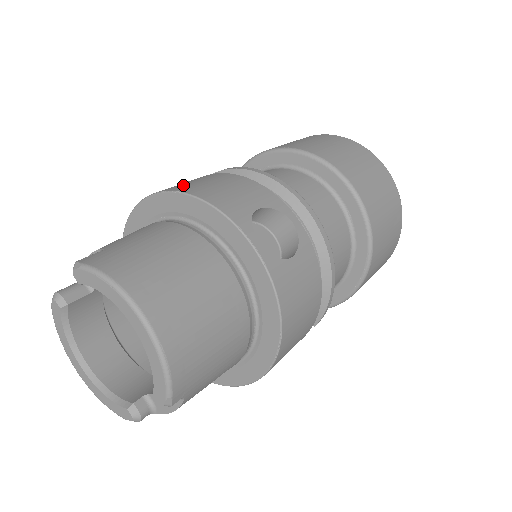
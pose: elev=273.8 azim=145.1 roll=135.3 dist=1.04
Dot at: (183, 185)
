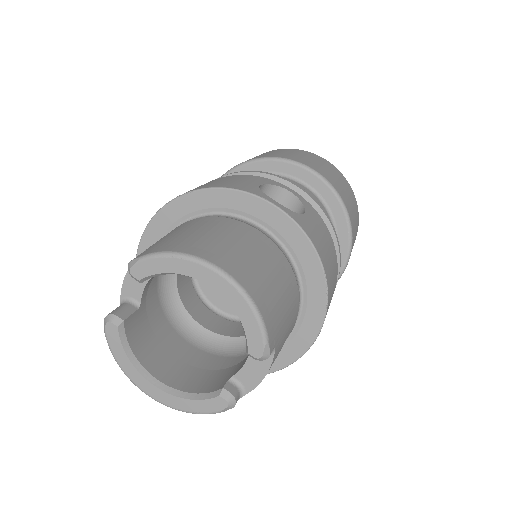
Dot at: occluded
